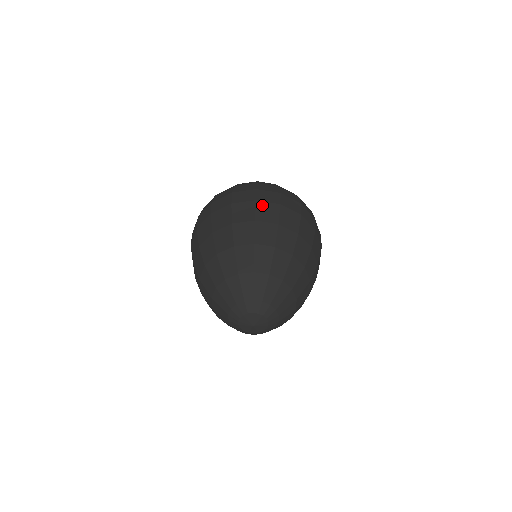
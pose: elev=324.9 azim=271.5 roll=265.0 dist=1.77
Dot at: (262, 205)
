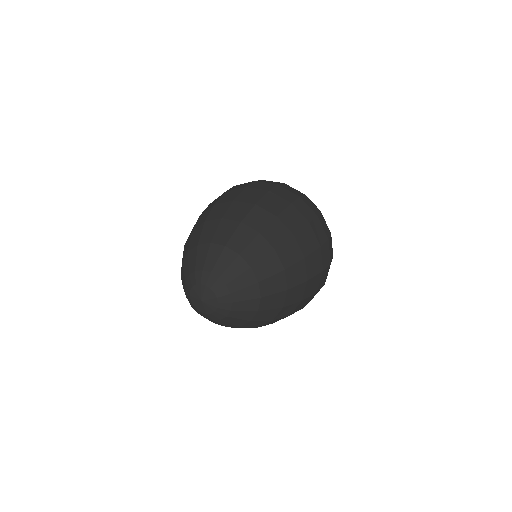
Dot at: (293, 211)
